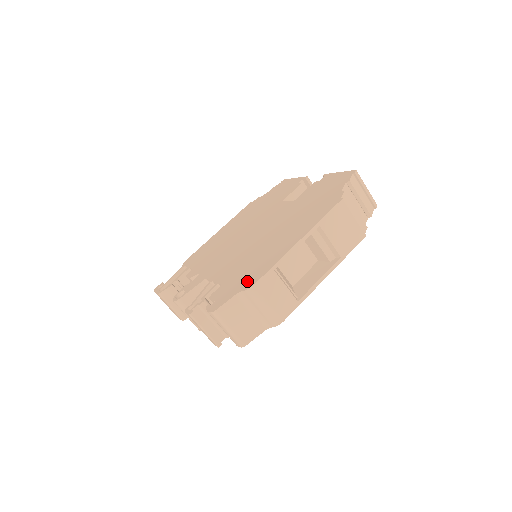
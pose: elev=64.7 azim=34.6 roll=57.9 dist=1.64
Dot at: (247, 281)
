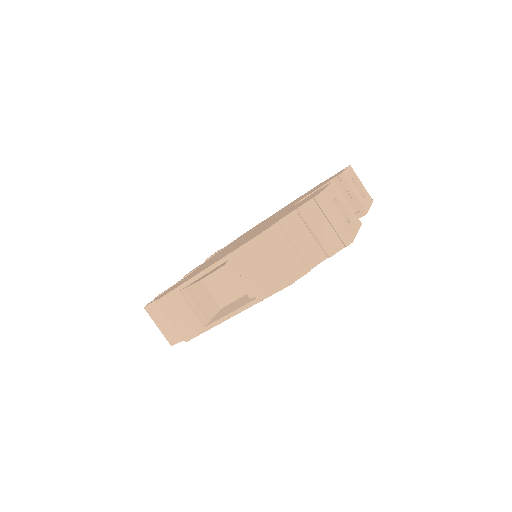
Dot at: (168, 291)
